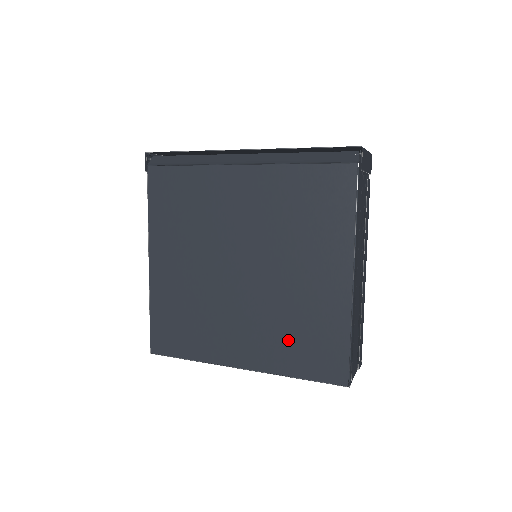
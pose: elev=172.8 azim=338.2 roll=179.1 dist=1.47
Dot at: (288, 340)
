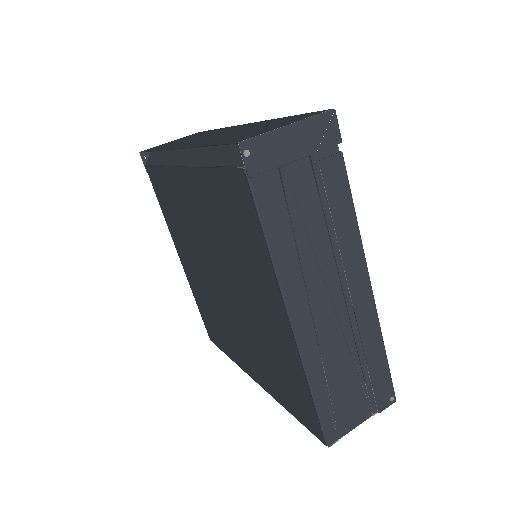
Dot at: (271, 370)
